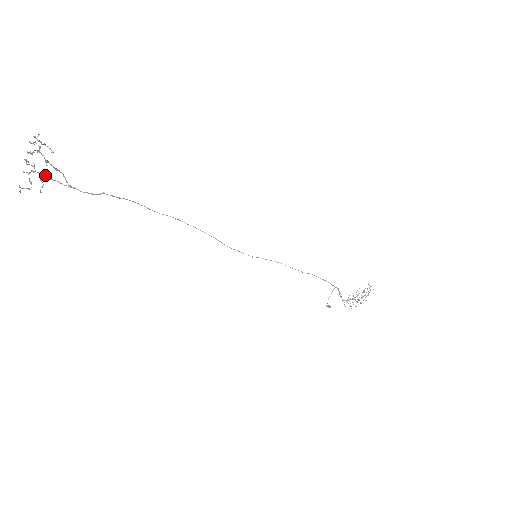
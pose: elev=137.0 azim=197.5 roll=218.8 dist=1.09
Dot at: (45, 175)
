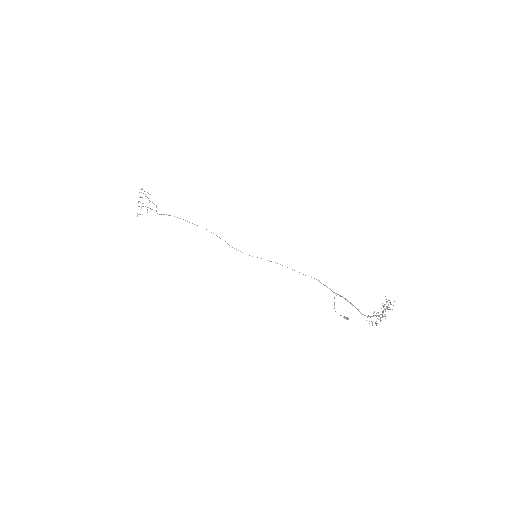
Dot at: occluded
